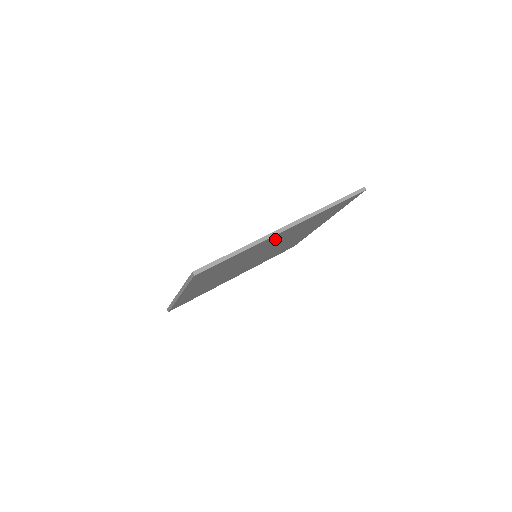
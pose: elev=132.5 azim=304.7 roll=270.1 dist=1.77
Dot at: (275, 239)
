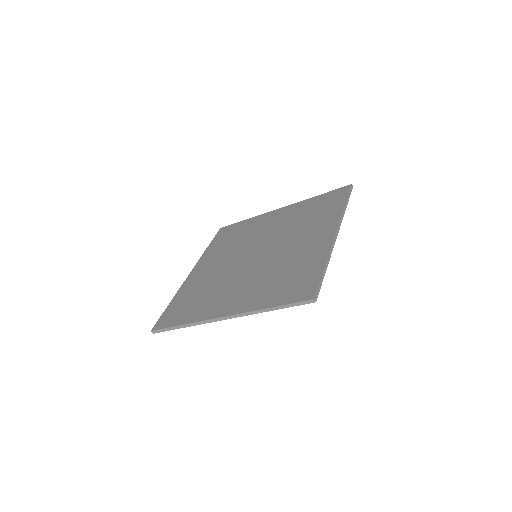
Dot at: occluded
